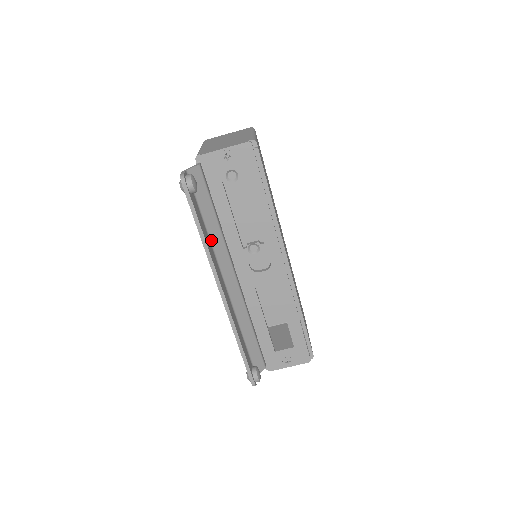
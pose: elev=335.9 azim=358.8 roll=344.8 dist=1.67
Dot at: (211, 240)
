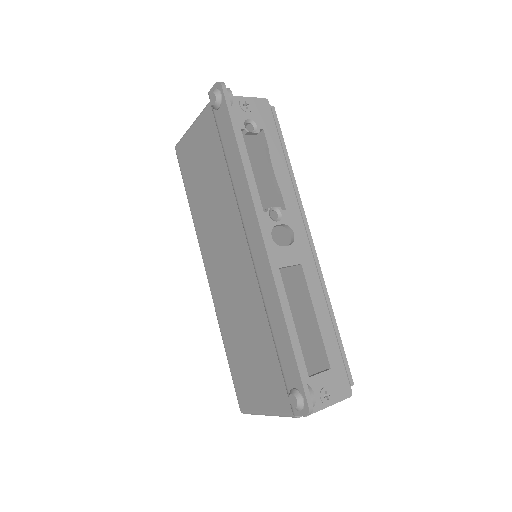
Dot at: occluded
